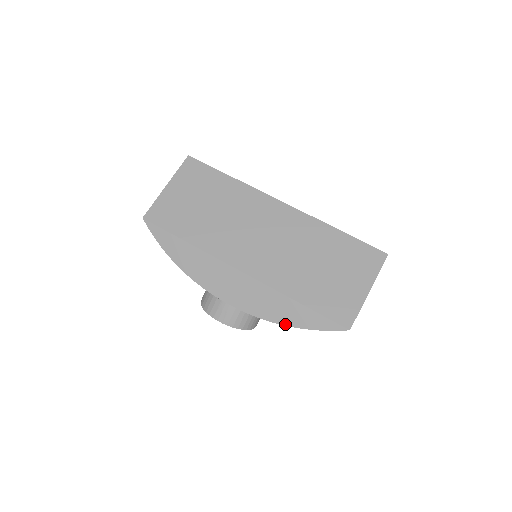
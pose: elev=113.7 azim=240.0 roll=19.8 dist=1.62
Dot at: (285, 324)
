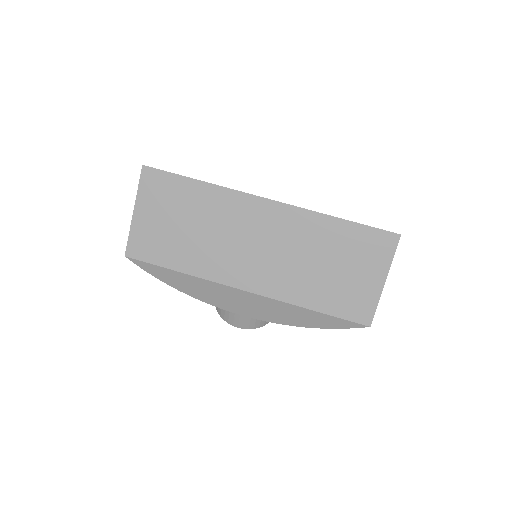
Dot at: (304, 326)
